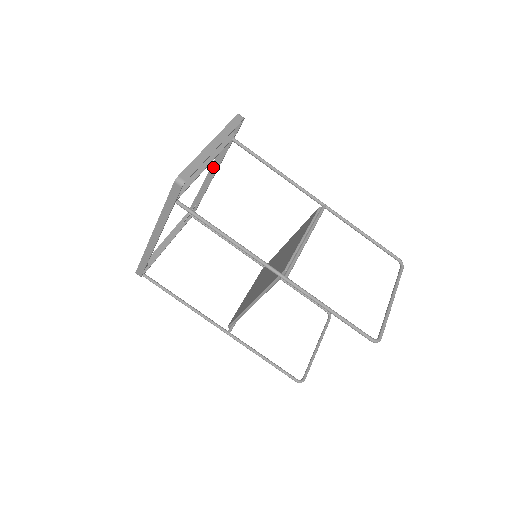
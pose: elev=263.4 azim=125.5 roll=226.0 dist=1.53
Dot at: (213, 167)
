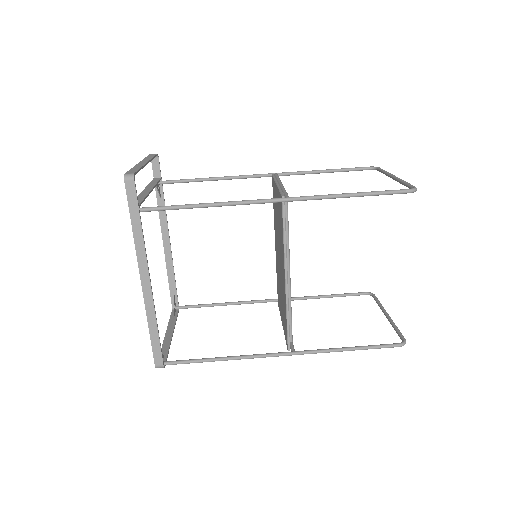
Dot at: (163, 232)
